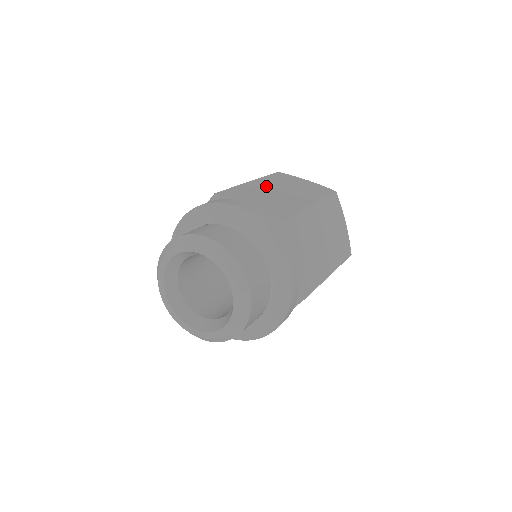
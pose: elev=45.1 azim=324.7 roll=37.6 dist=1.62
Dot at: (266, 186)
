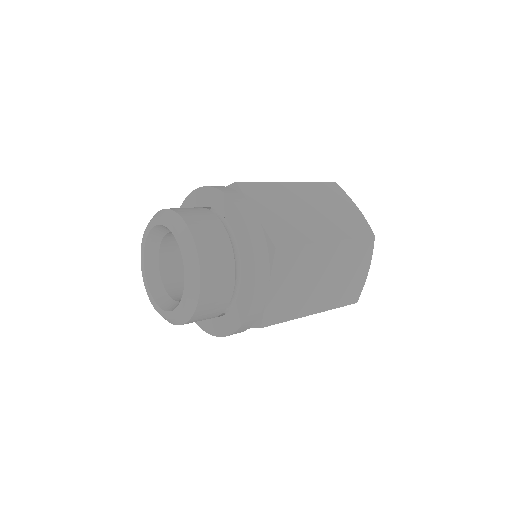
Dot at: occluded
